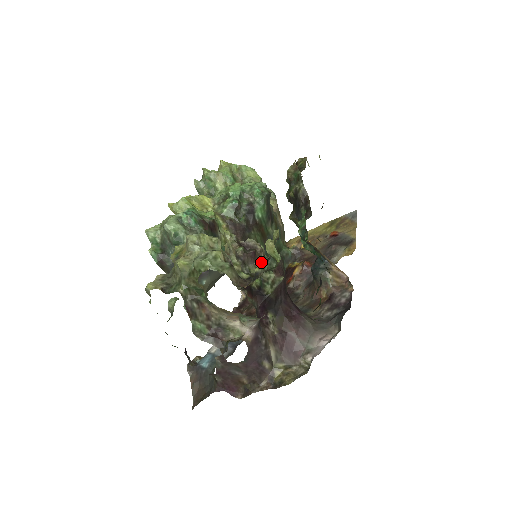
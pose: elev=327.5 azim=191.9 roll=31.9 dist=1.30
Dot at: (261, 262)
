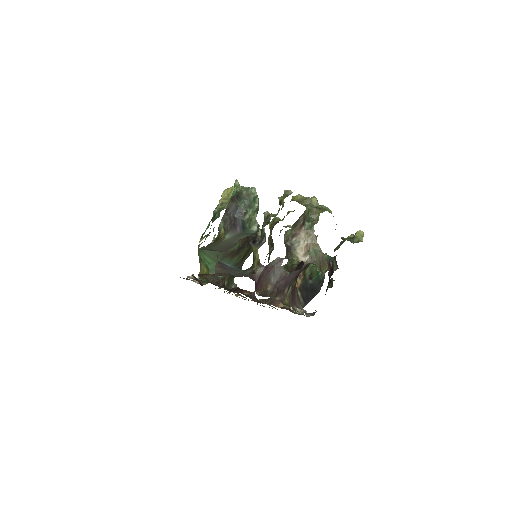
Dot at: occluded
